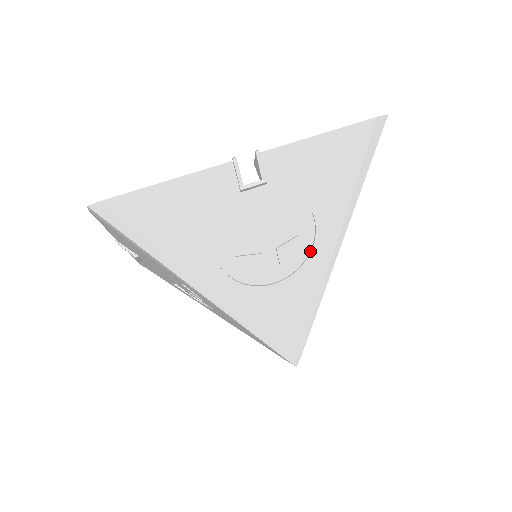
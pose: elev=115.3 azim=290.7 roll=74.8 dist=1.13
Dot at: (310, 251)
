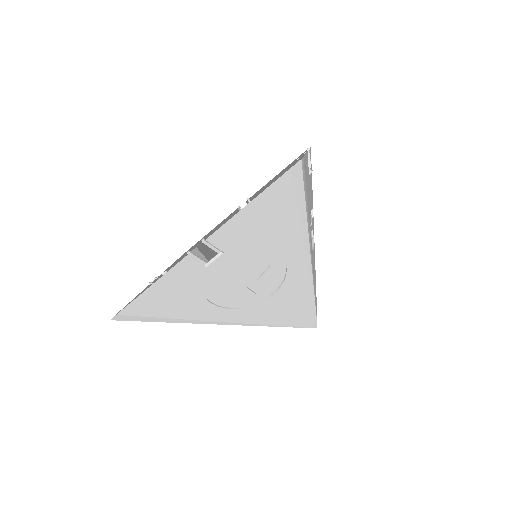
Dot at: (286, 269)
